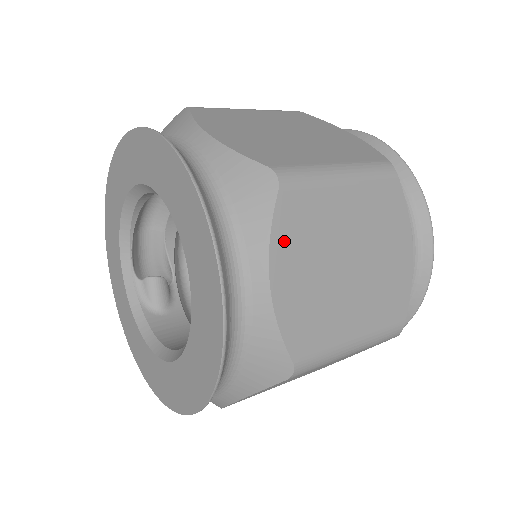
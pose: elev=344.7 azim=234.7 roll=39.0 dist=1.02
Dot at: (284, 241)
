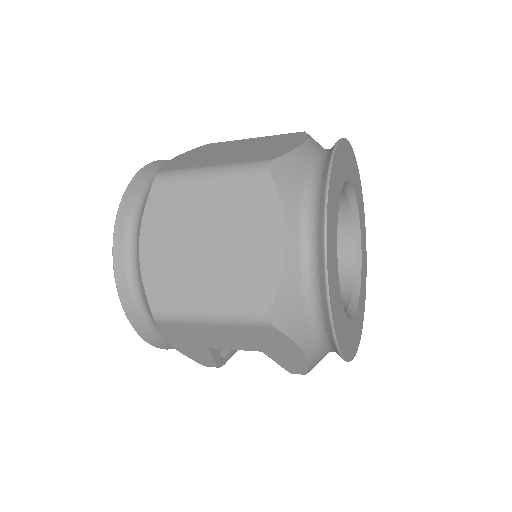
Dot at: (196, 151)
